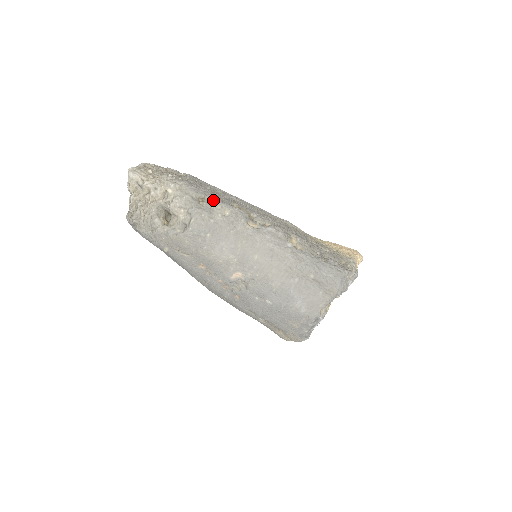
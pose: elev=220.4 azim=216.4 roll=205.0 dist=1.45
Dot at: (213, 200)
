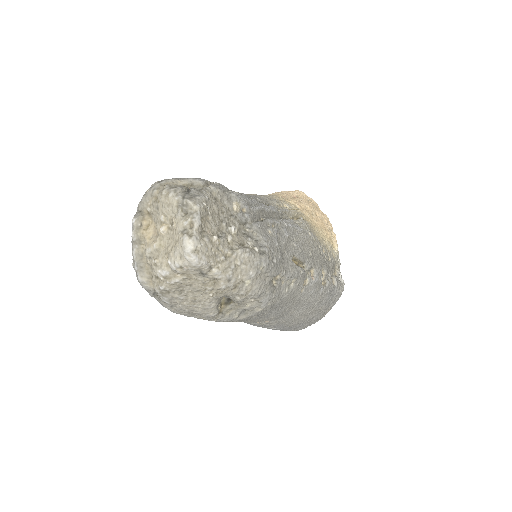
Dot at: (286, 274)
